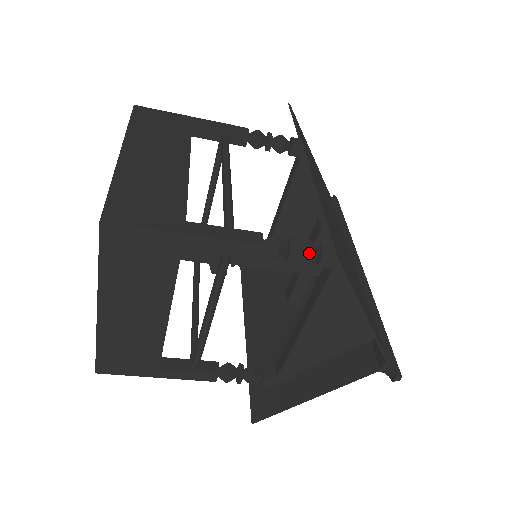
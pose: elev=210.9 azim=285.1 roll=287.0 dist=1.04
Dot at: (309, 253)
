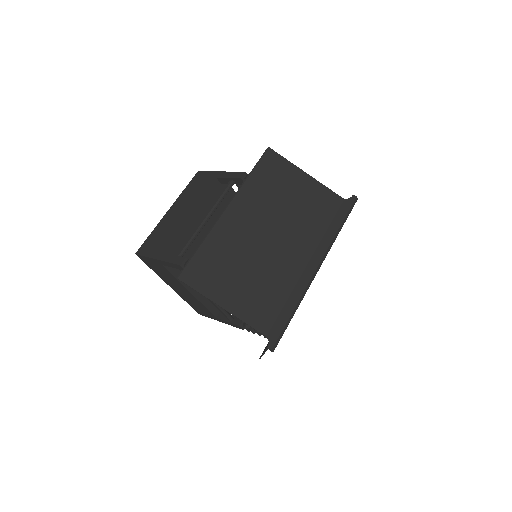
Dot at: occluded
